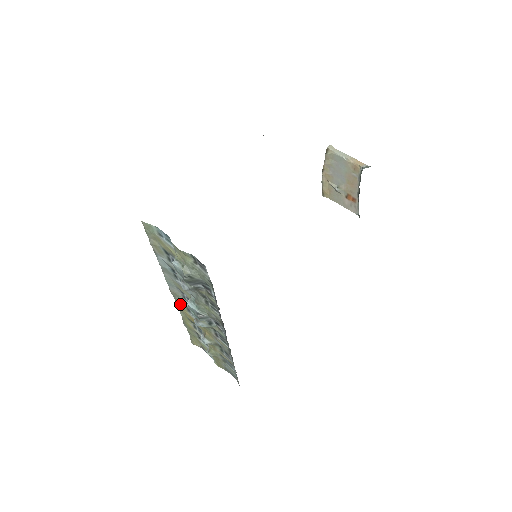
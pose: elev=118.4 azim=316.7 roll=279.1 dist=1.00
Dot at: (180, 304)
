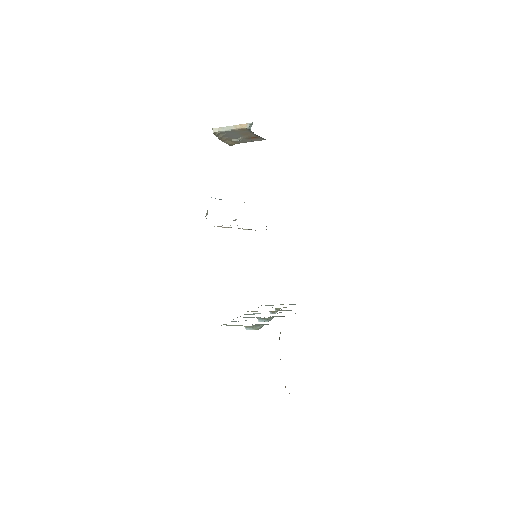
Dot at: occluded
